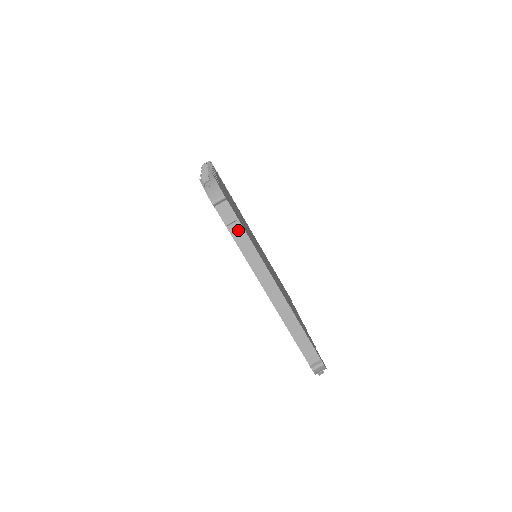
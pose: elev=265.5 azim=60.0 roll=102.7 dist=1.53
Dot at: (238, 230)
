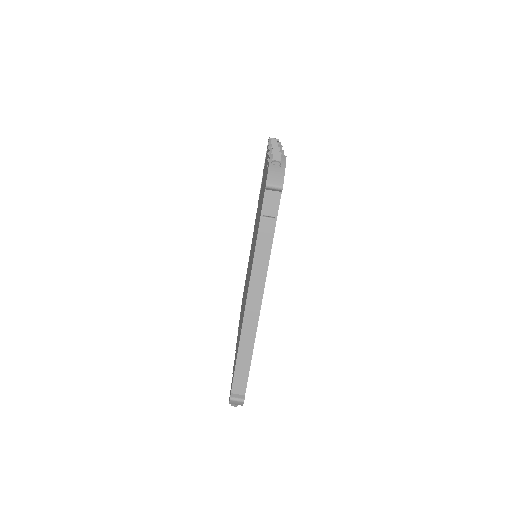
Dot at: (269, 227)
